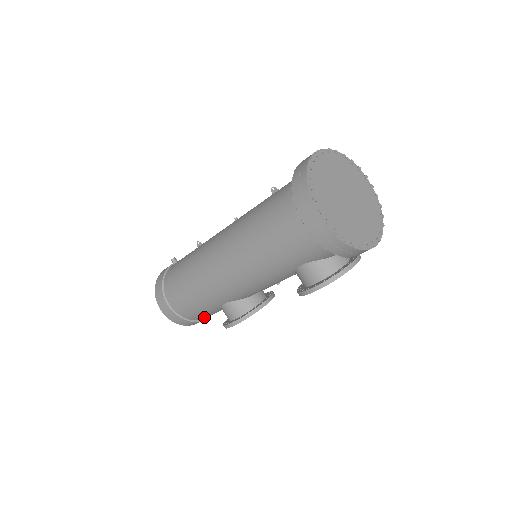
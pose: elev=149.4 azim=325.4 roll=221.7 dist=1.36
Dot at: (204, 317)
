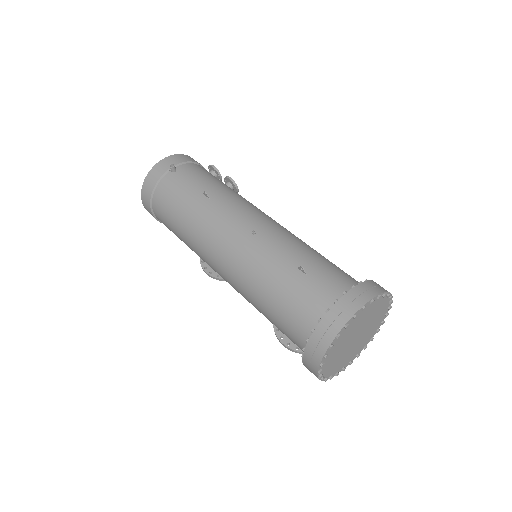
Dot at: occluded
